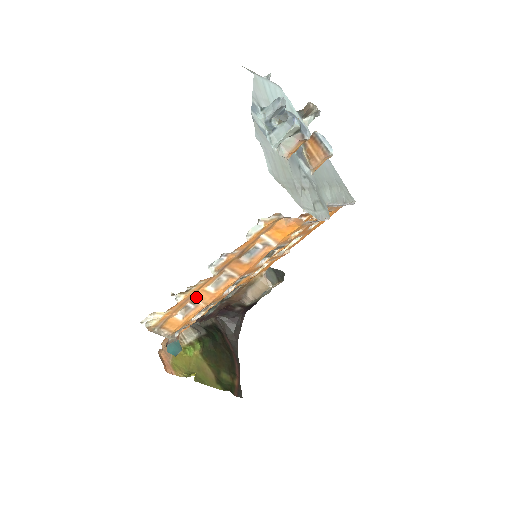
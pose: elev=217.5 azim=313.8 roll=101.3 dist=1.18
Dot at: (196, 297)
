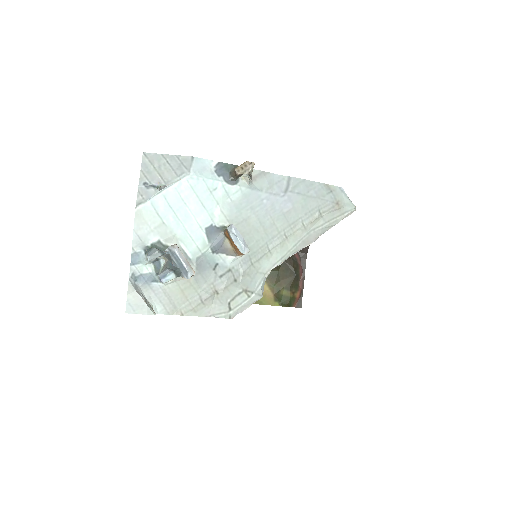
Dot at: occluded
